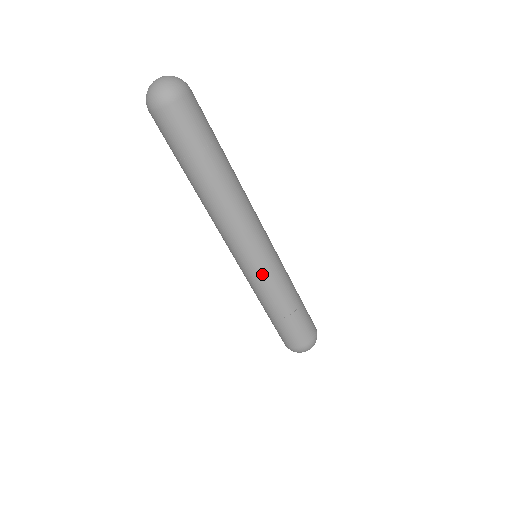
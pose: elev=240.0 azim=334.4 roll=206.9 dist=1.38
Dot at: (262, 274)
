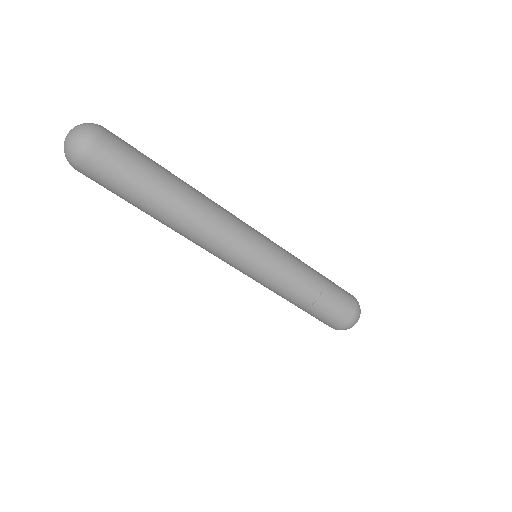
Dot at: occluded
